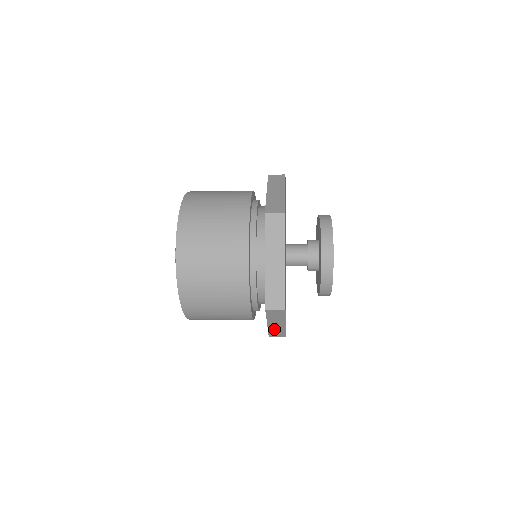
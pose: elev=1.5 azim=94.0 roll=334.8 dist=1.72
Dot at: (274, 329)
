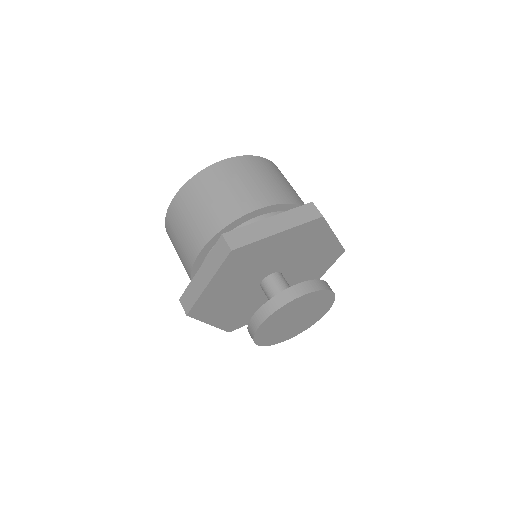
Dot at: occluded
